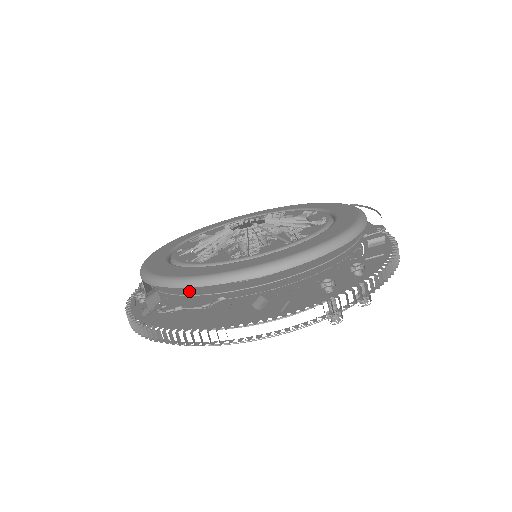
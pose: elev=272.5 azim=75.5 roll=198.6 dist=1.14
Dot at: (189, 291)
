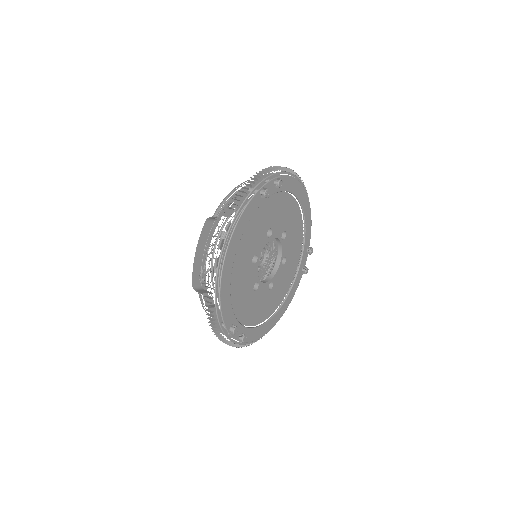
Dot at: occluded
